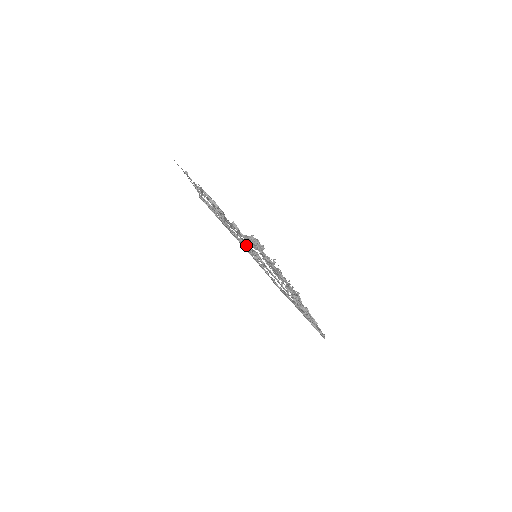
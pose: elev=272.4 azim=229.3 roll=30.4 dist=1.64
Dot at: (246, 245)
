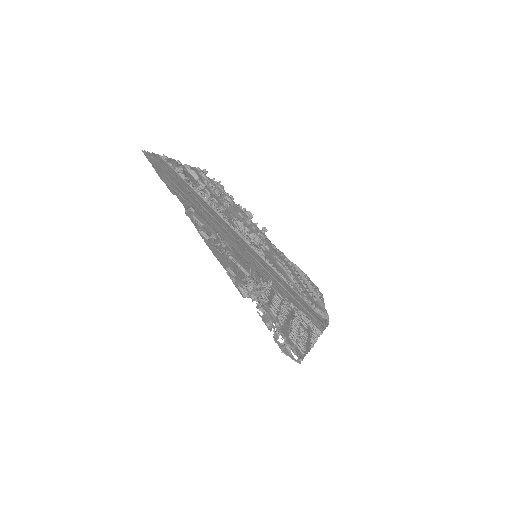
Dot at: (244, 229)
